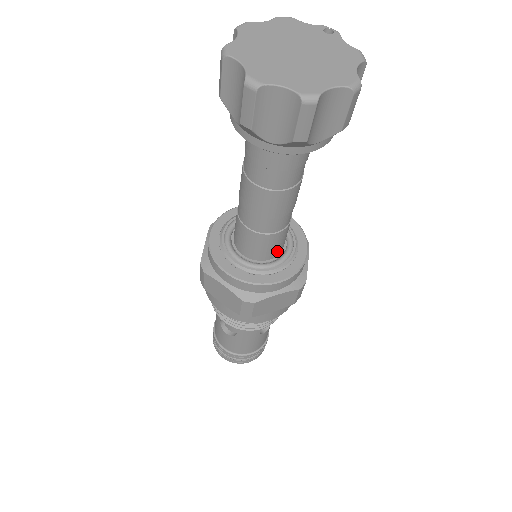
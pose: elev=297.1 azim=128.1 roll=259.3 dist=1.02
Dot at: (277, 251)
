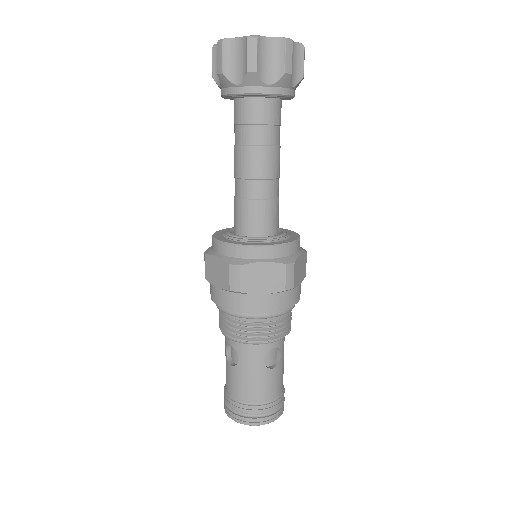
Dot at: (266, 229)
